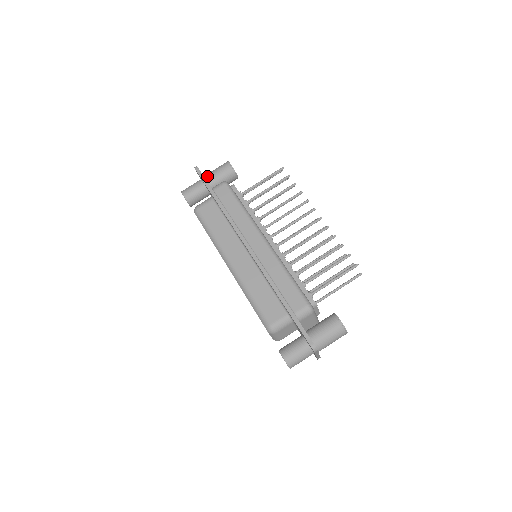
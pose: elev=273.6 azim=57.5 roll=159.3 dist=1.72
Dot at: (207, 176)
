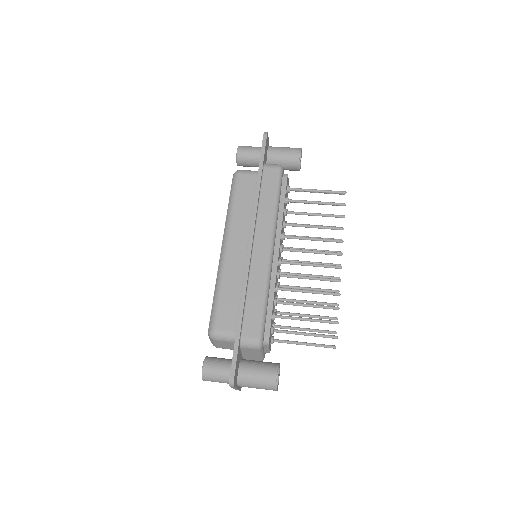
Dot at: (272, 148)
